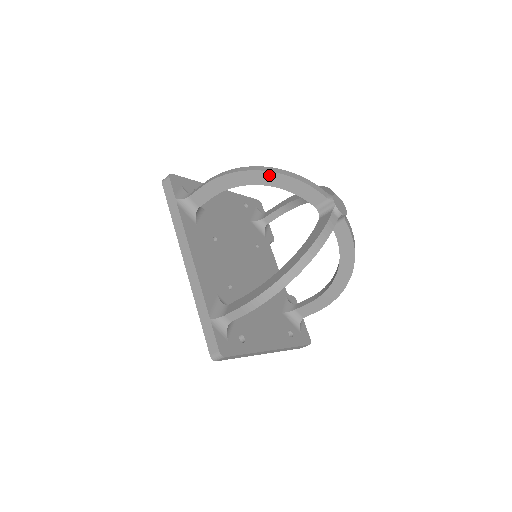
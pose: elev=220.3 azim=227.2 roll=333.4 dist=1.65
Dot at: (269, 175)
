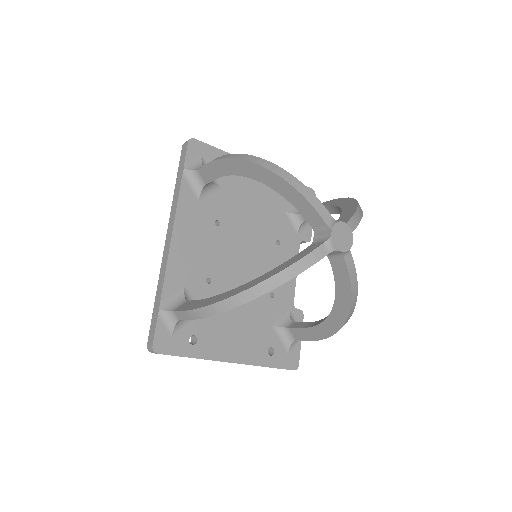
Dot at: (269, 174)
